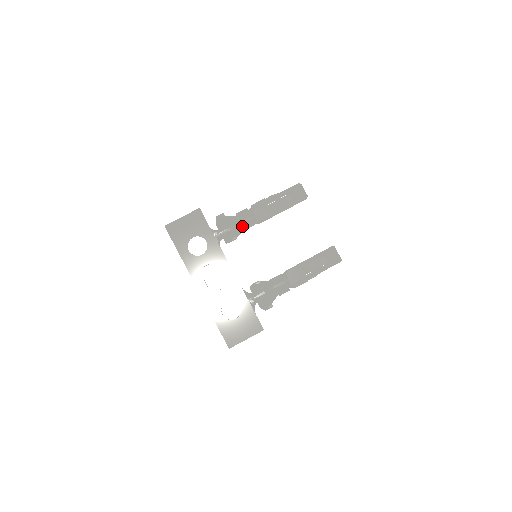
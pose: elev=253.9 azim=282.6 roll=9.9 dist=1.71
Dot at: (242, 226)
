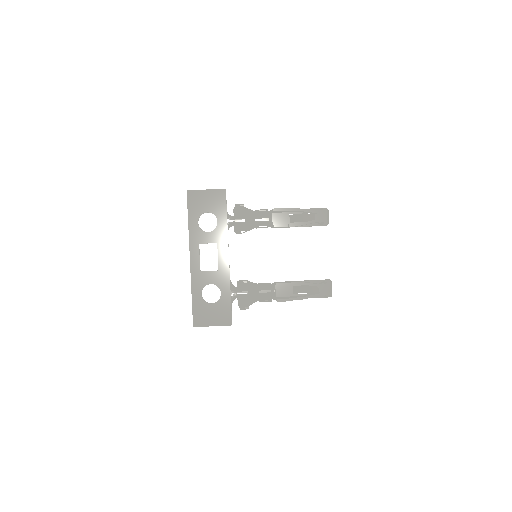
Dot at: (256, 223)
